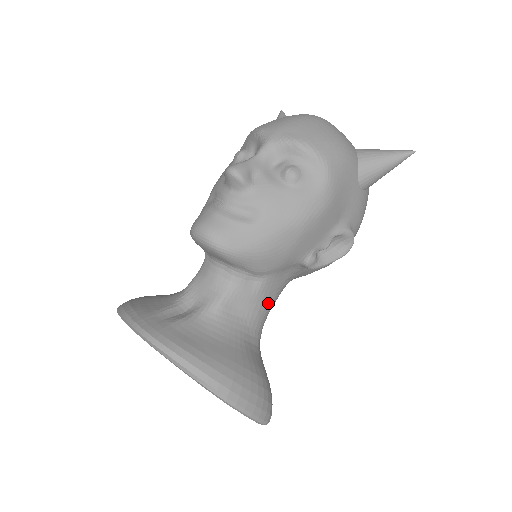
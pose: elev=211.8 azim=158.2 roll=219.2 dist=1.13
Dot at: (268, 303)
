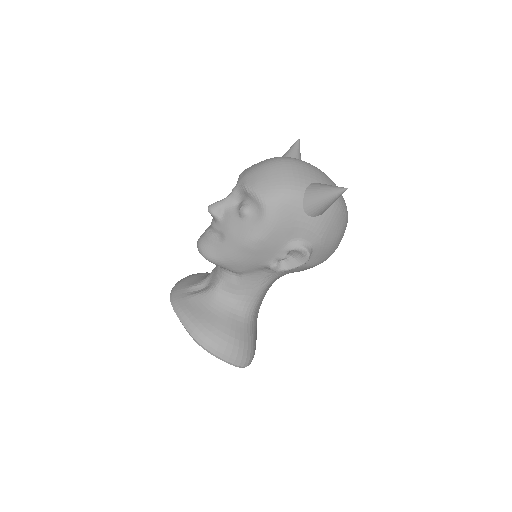
Dot at: (254, 290)
